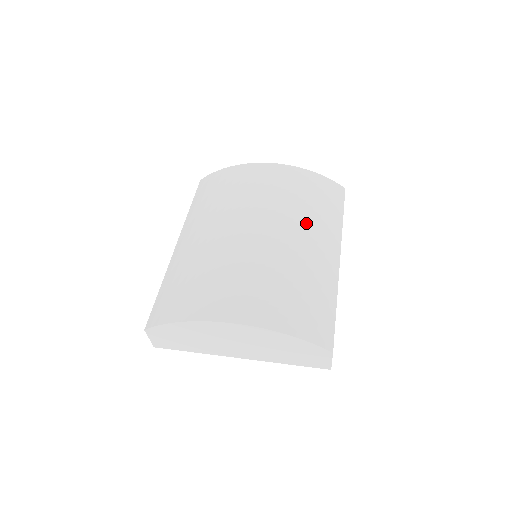
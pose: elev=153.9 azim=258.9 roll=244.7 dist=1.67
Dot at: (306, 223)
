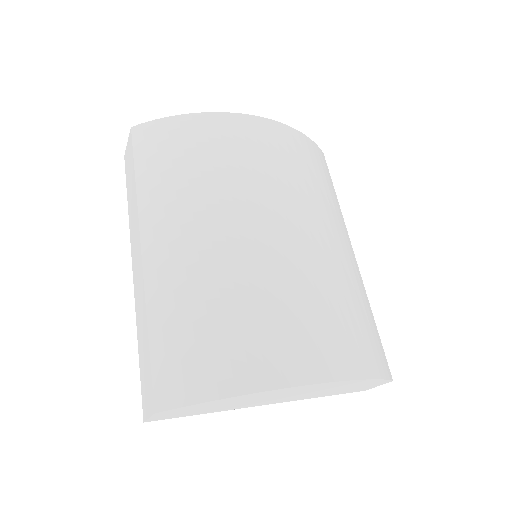
Dot at: (323, 211)
